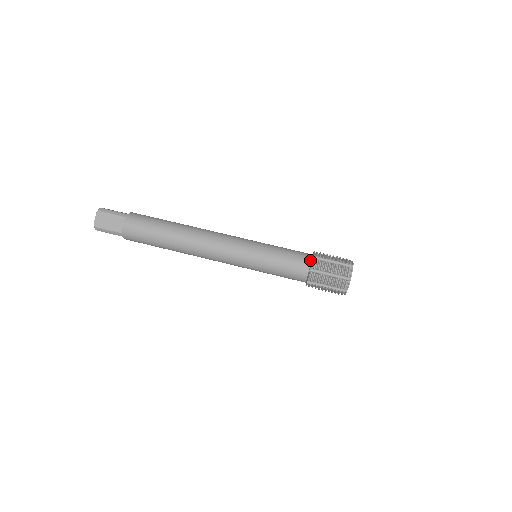
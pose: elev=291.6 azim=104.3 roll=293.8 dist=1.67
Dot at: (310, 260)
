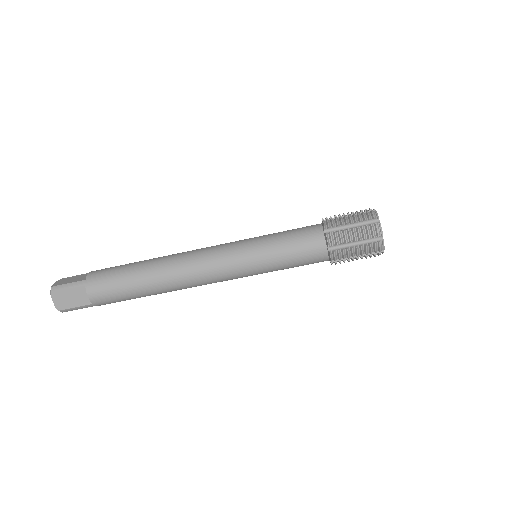
Dot at: (323, 236)
